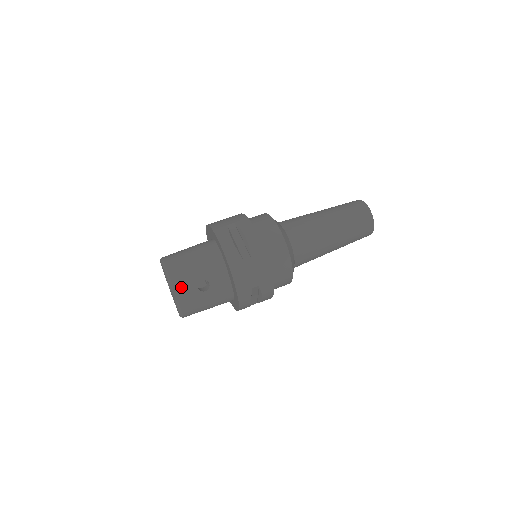
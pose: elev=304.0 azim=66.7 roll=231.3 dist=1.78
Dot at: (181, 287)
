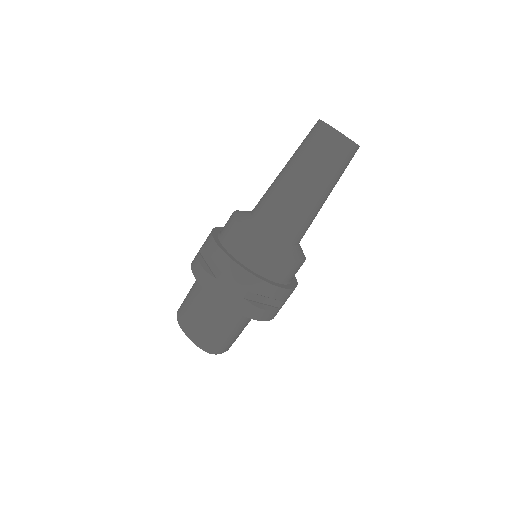
Dot at: occluded
